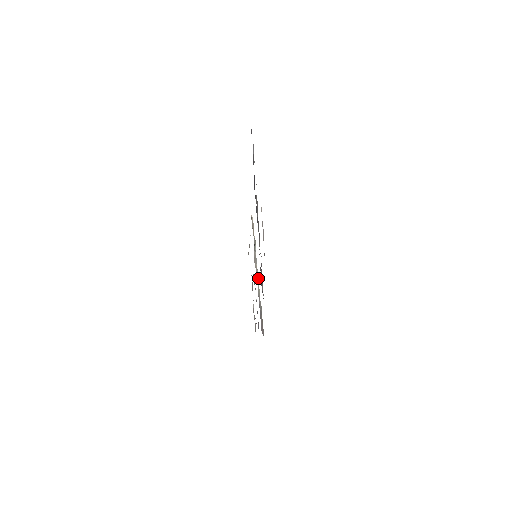
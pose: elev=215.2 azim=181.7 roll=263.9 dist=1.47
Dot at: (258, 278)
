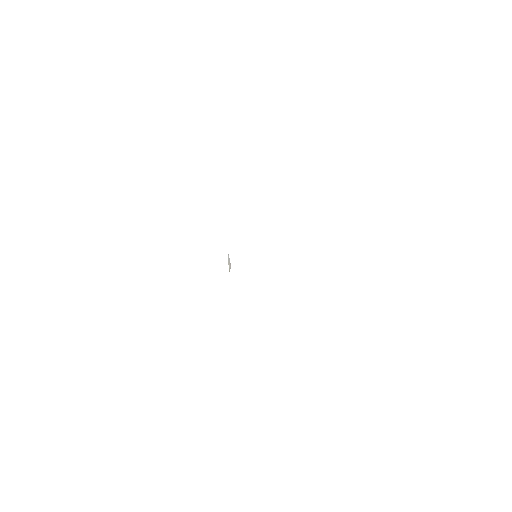
Dot at: occluded
